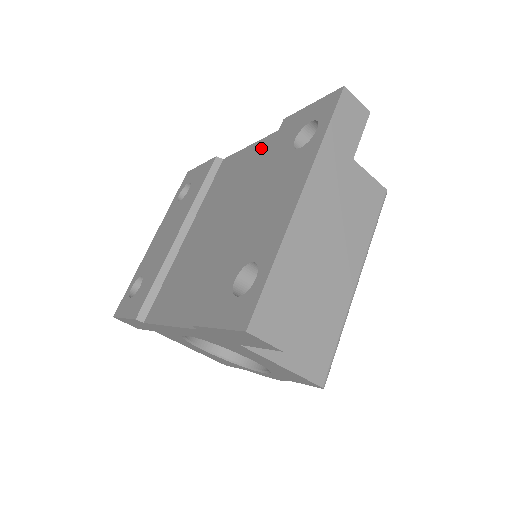
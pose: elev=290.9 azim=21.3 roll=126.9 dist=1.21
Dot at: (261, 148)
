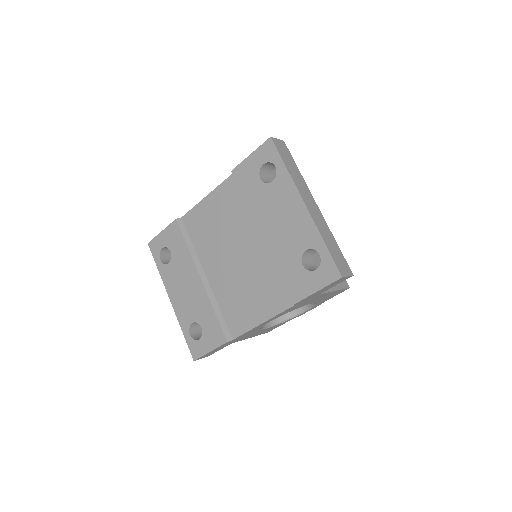
Dot at: (222, 195)
